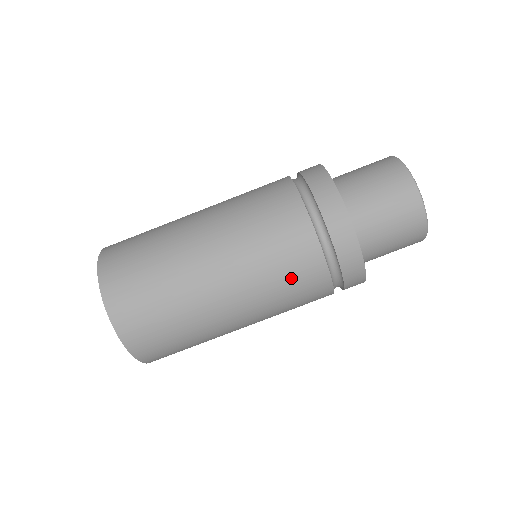
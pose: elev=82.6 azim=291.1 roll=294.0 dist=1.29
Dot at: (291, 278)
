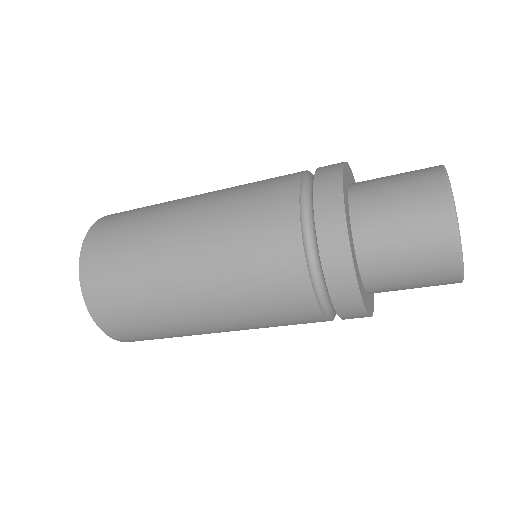
Dot at: occluded
